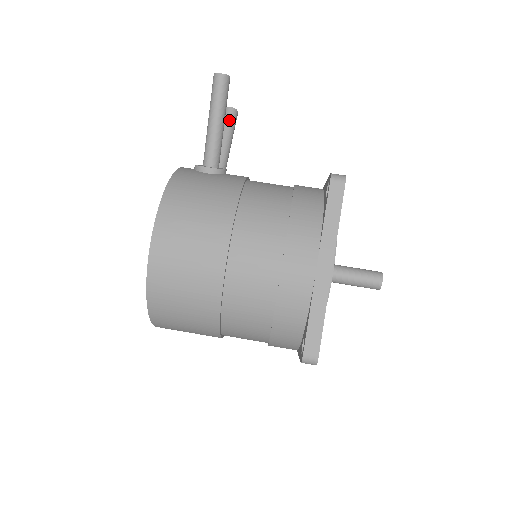
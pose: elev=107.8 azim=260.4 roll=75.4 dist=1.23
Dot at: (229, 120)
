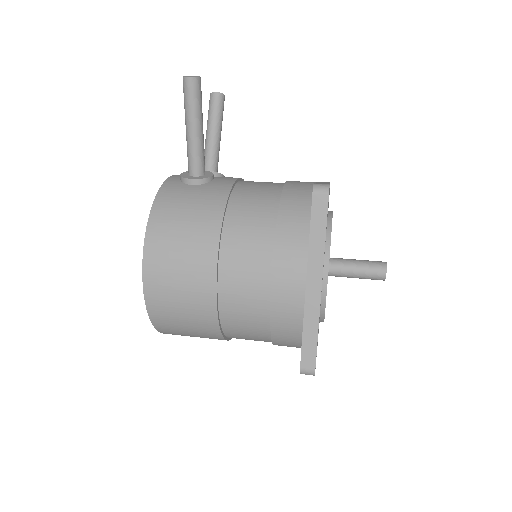
Dot at: (215, 108)
